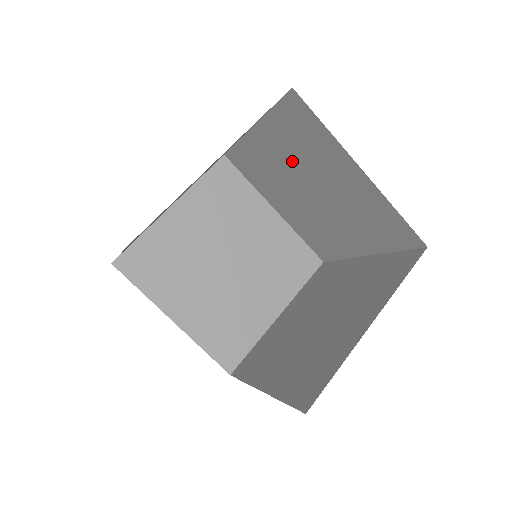
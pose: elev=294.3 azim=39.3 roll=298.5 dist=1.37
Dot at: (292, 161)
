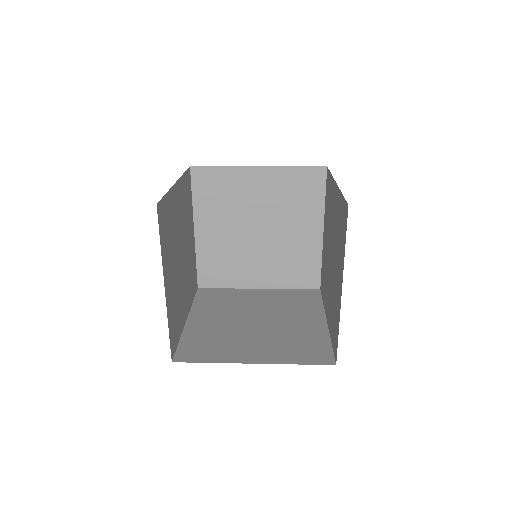
Dot at: (328, 234)
